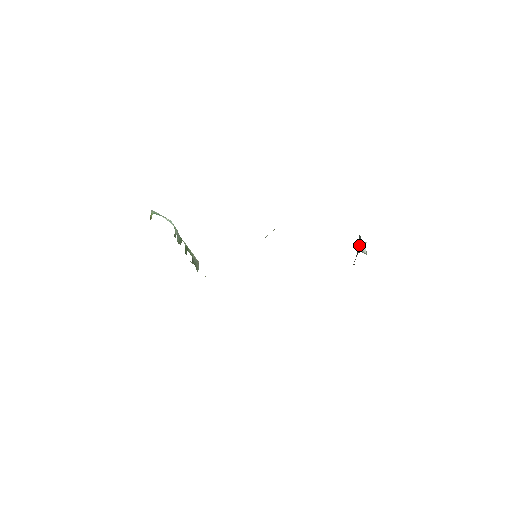
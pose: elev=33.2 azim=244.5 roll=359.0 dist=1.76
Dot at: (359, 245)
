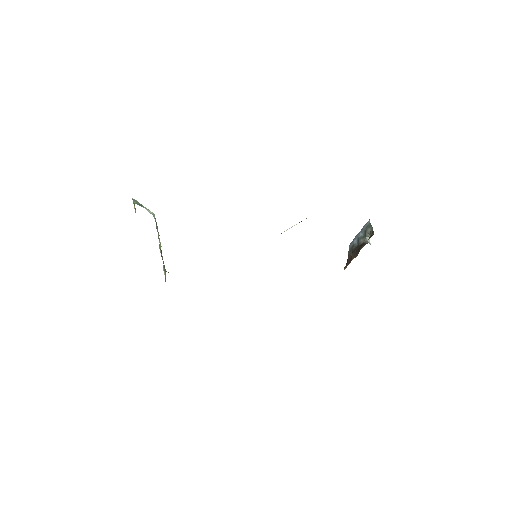
Dot at: (362, 235)
